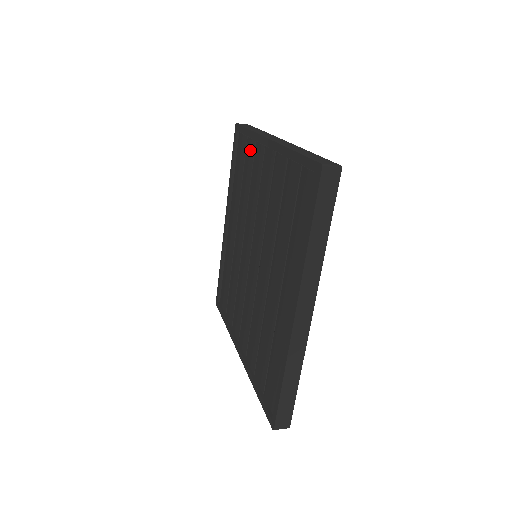
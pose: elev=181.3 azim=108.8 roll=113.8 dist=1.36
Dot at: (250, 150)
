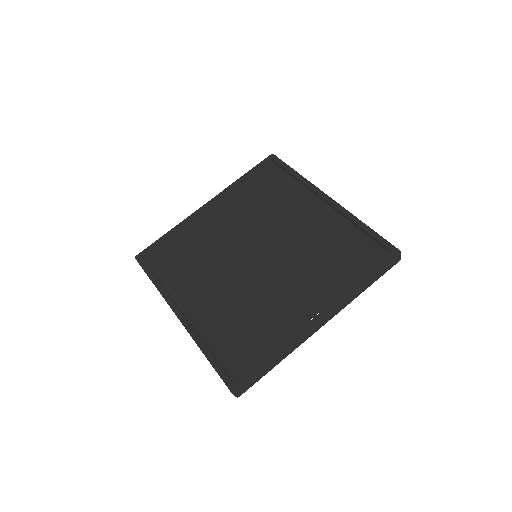
Dot at: (290, 185)
